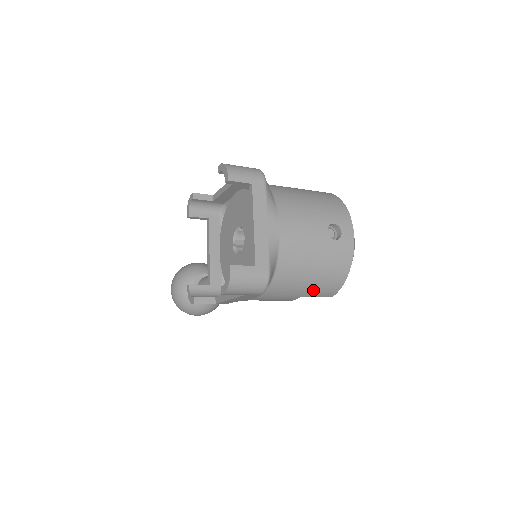
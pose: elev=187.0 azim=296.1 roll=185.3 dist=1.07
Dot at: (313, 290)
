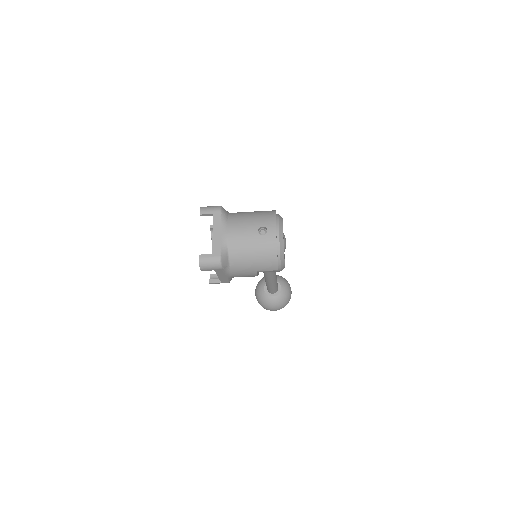
Dot at: (260, 266)
